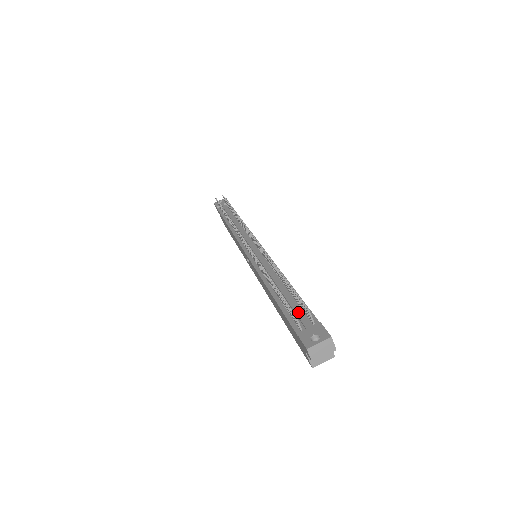
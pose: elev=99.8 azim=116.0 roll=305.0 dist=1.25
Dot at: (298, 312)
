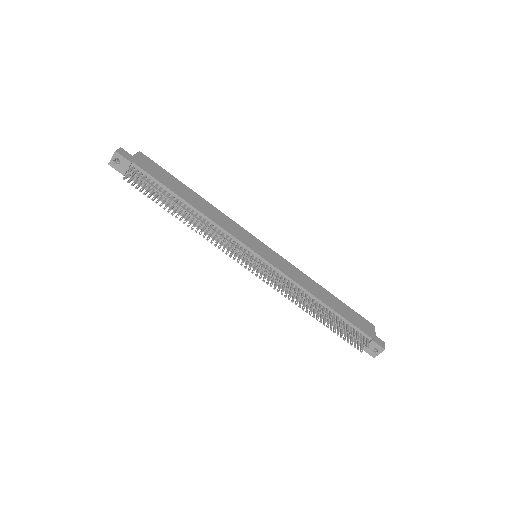
Dot at: occluded
